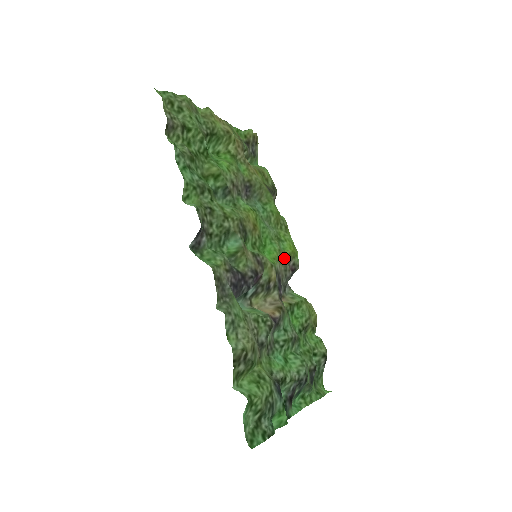
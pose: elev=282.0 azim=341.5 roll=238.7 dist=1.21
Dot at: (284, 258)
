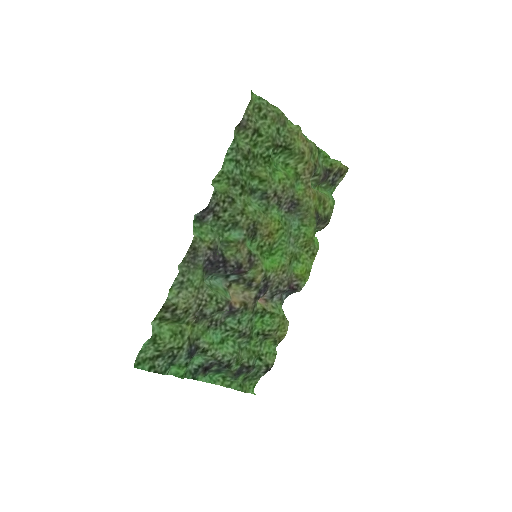
Dot at: (286, 274)
